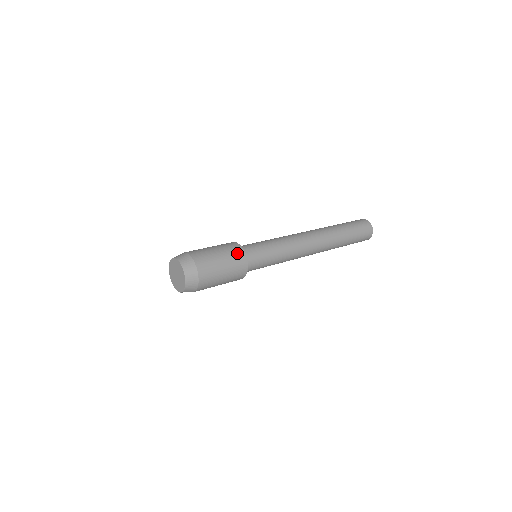
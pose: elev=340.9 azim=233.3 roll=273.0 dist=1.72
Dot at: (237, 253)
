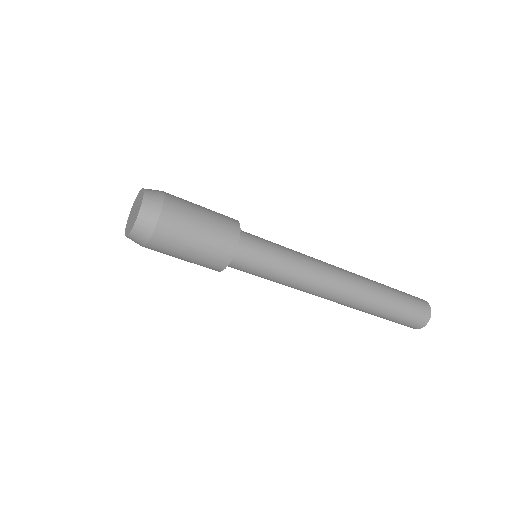
Dot at: occluded
